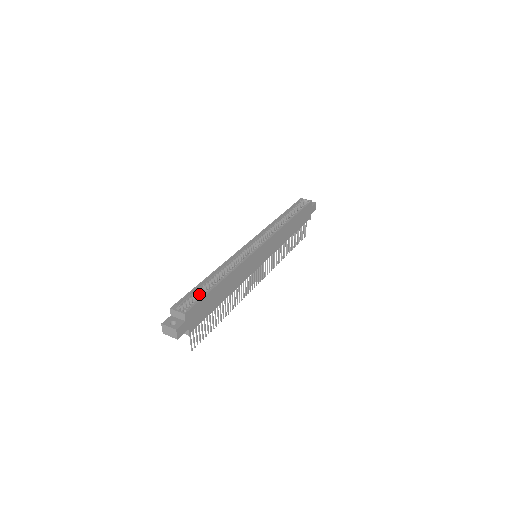
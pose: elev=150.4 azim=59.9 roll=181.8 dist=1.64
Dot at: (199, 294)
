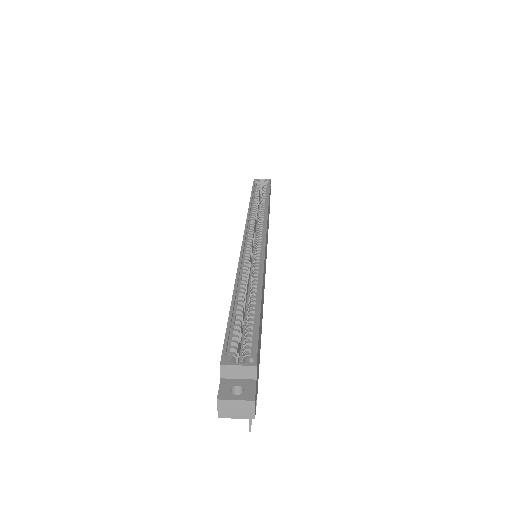
Dot at: (238, 327)
